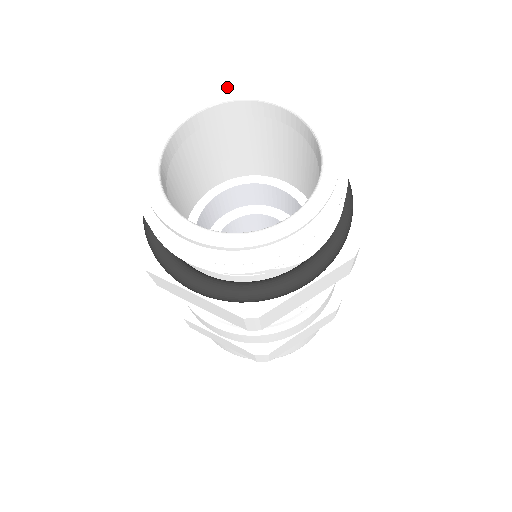
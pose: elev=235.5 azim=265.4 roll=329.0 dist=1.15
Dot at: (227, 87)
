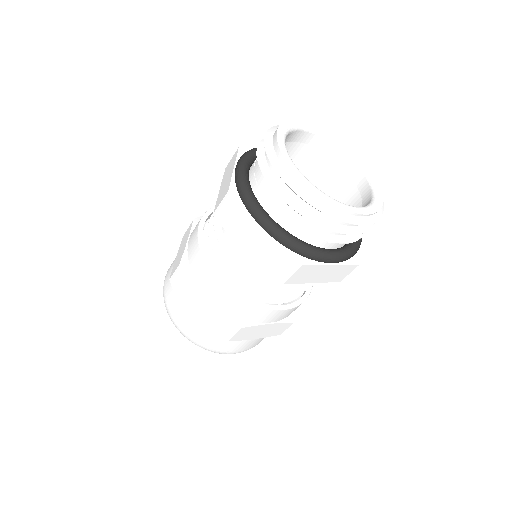
Dot at: (326, 130)
